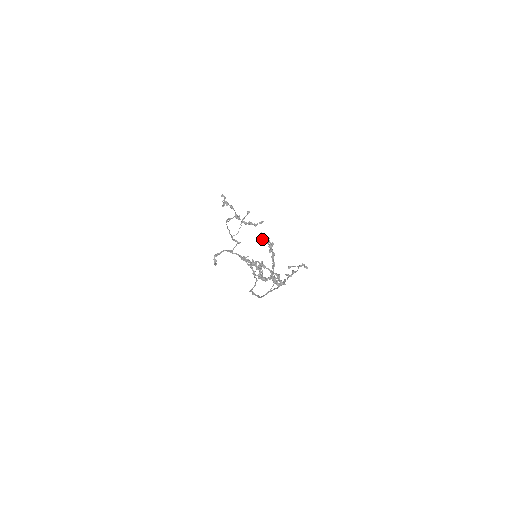
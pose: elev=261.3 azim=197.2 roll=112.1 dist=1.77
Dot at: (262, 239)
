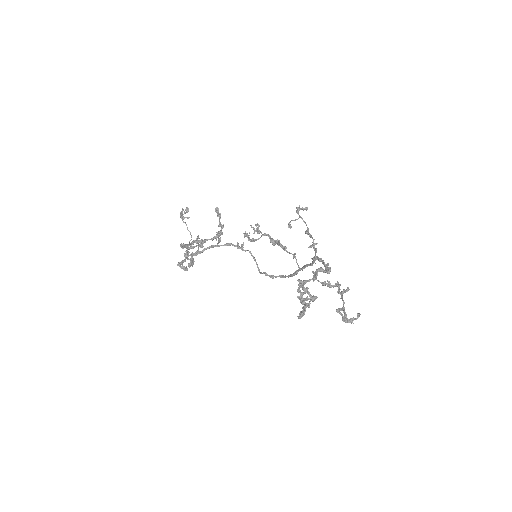
Dot at: (253, 240)
